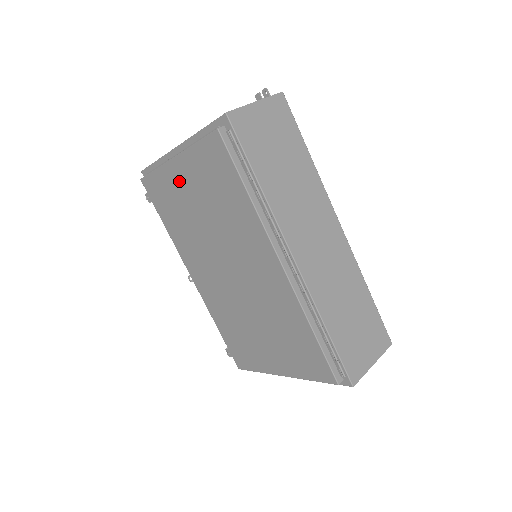
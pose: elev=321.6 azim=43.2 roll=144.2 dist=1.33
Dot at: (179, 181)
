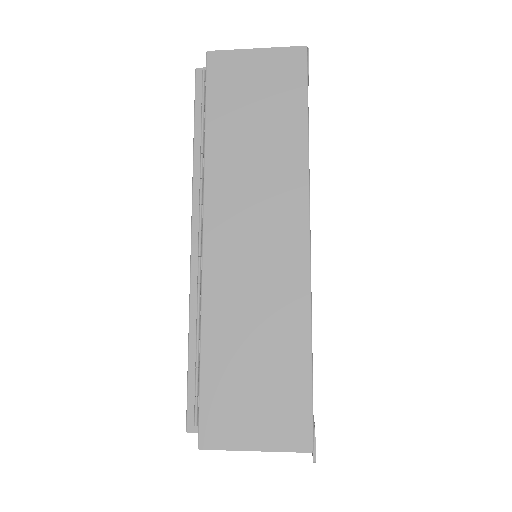
Dot at: occluded
